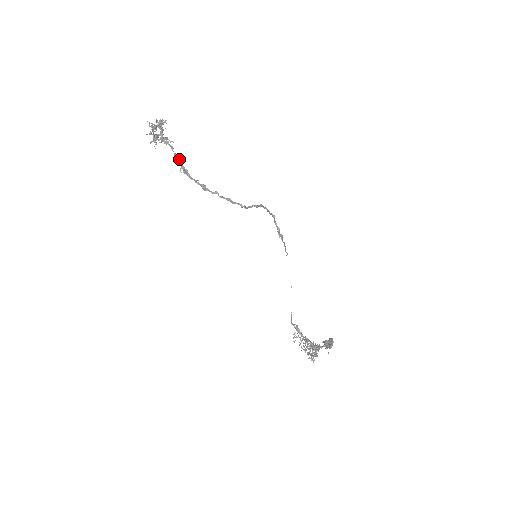
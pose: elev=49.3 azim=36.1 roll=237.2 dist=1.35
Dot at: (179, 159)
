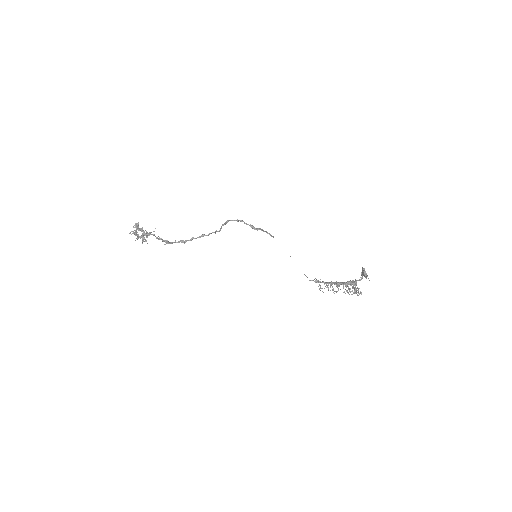
Dot at: (159, 238)
